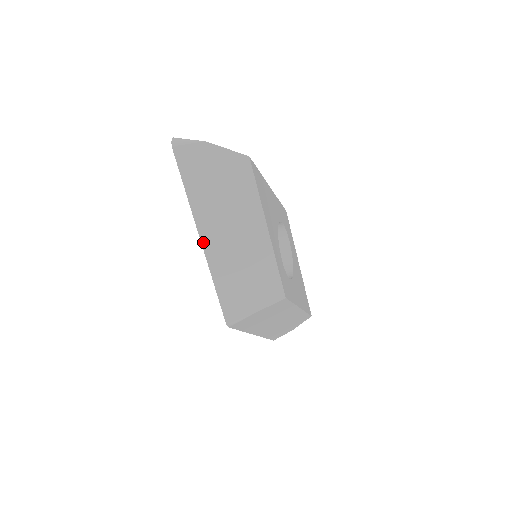
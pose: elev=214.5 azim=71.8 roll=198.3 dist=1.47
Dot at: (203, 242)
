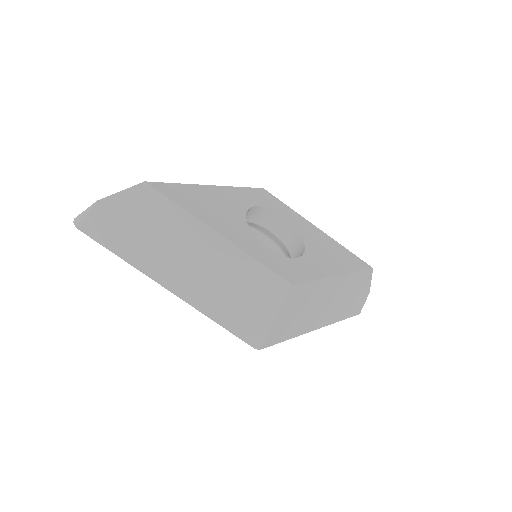
Dot at: (171, 289)
